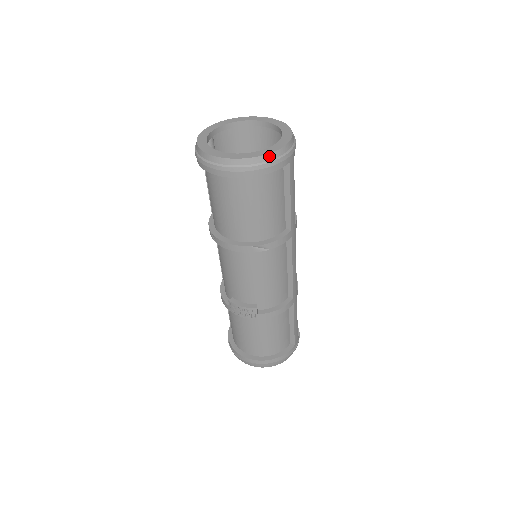
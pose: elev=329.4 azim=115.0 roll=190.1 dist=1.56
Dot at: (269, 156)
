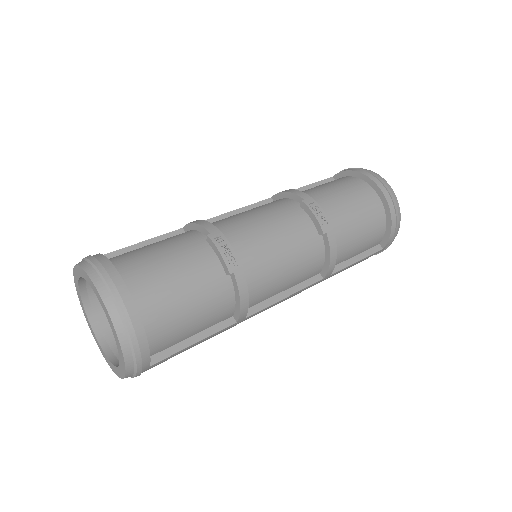
Dot at: occluded
